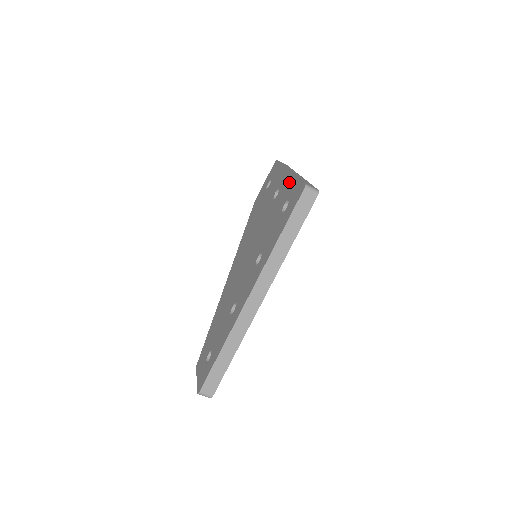
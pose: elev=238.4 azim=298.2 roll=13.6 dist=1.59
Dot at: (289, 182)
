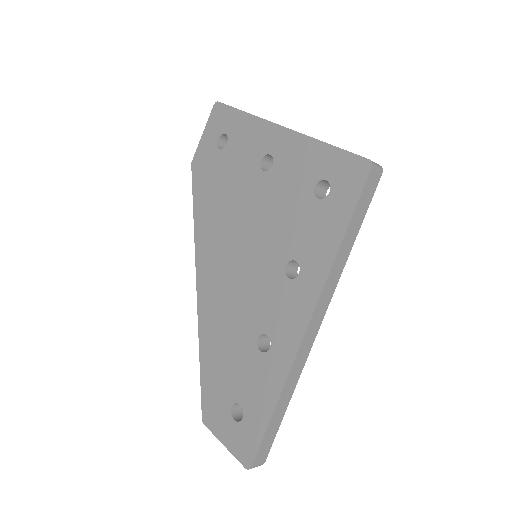
Dot at: (303, 149)
